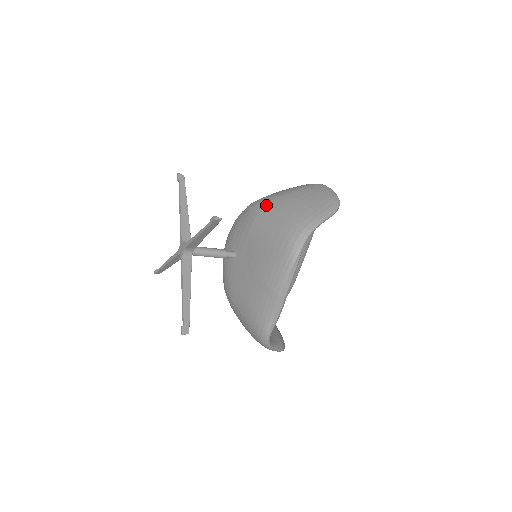
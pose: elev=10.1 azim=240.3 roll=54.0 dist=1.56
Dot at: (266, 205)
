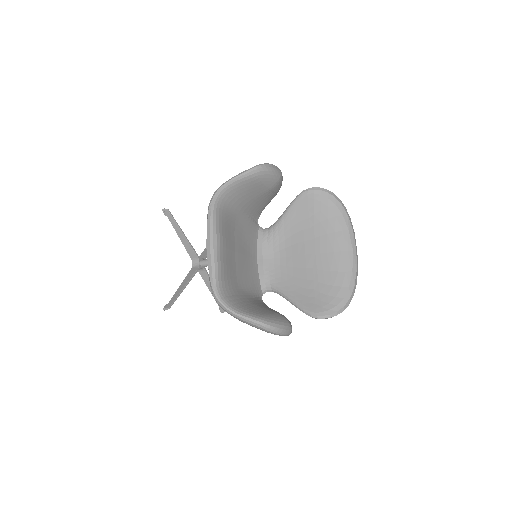
Dot at: occluded
